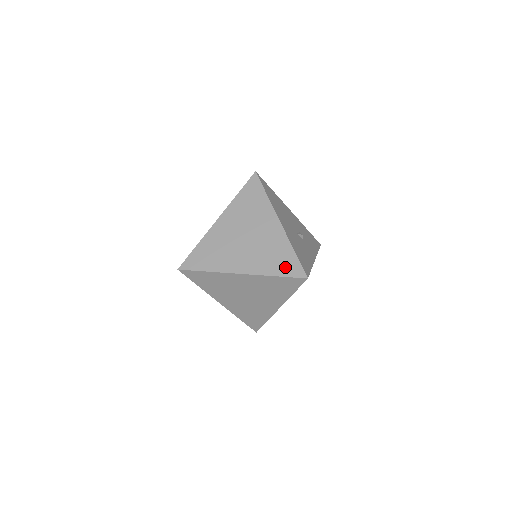
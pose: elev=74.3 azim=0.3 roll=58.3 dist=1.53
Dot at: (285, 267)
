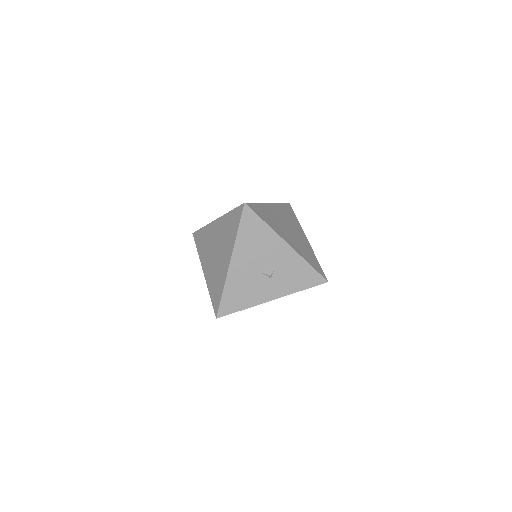
Dot at: (215, 297)
